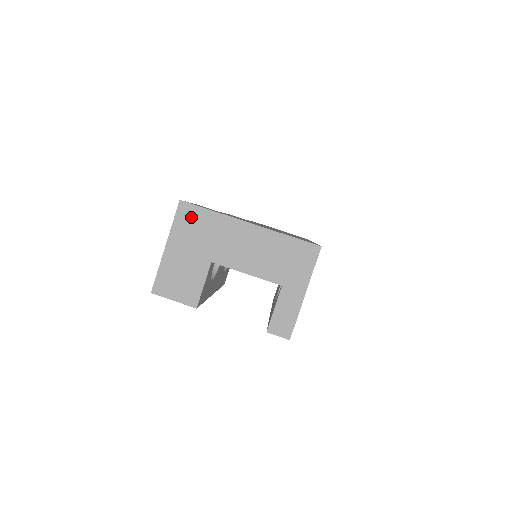
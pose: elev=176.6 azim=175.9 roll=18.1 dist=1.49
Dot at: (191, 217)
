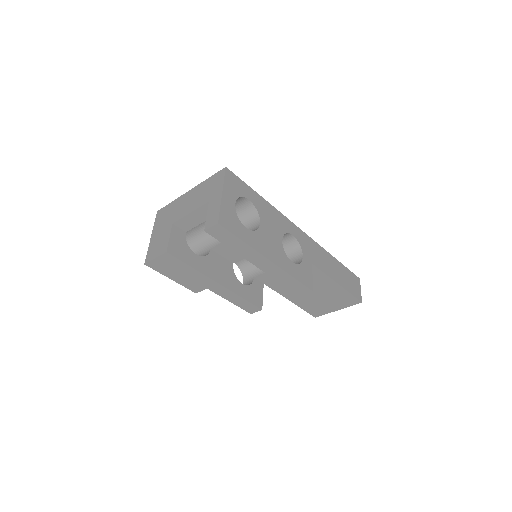
Dot at: (162, 213)
